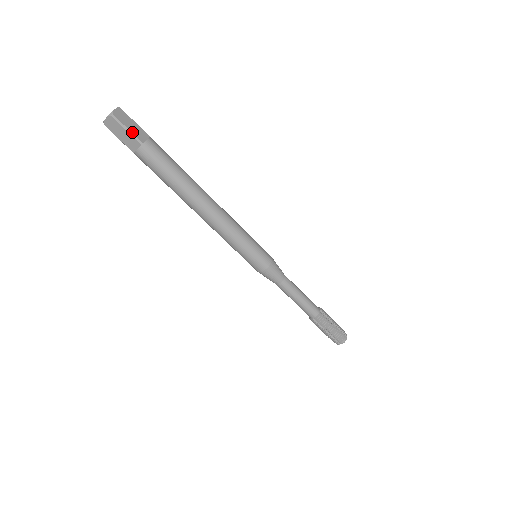
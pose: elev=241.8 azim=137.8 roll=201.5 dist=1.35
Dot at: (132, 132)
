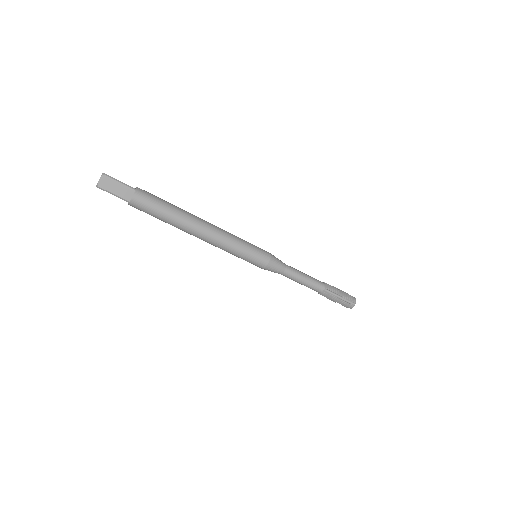
Dot at: (118, 195)
